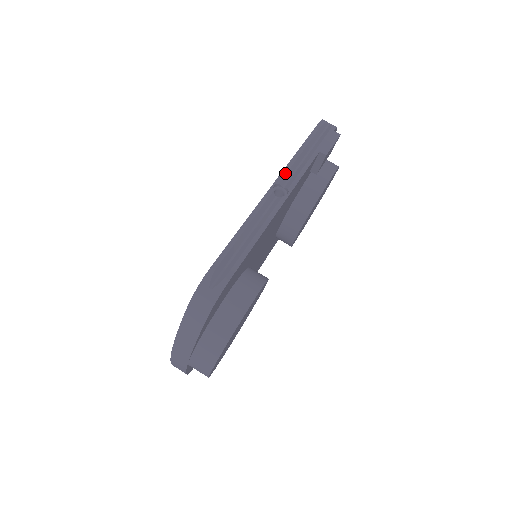
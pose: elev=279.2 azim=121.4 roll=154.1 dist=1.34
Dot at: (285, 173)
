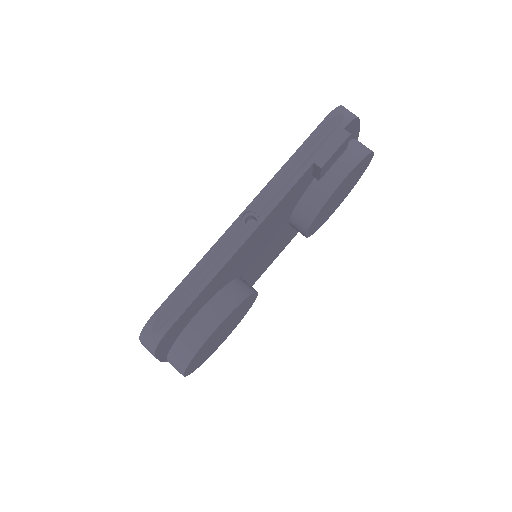
Dot at: (261, 196)
